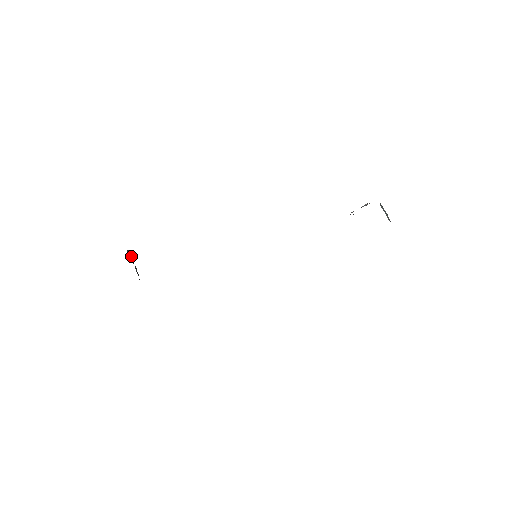
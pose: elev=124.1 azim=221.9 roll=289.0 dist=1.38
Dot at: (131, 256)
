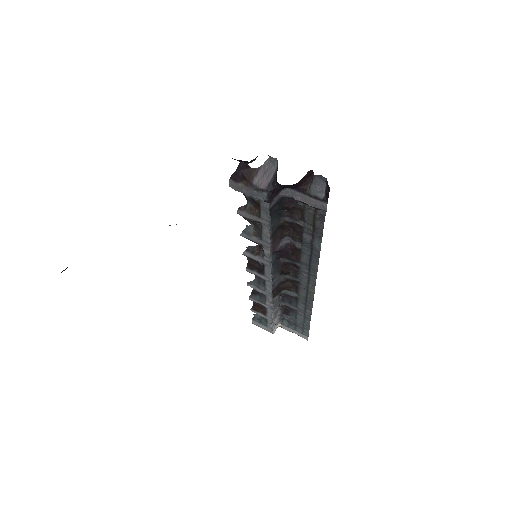
Dot at: occluded
